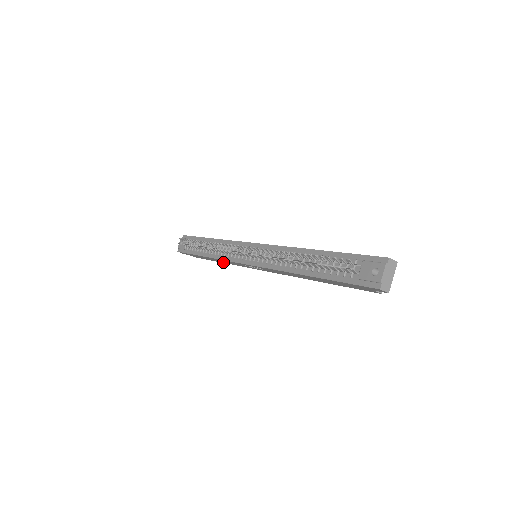
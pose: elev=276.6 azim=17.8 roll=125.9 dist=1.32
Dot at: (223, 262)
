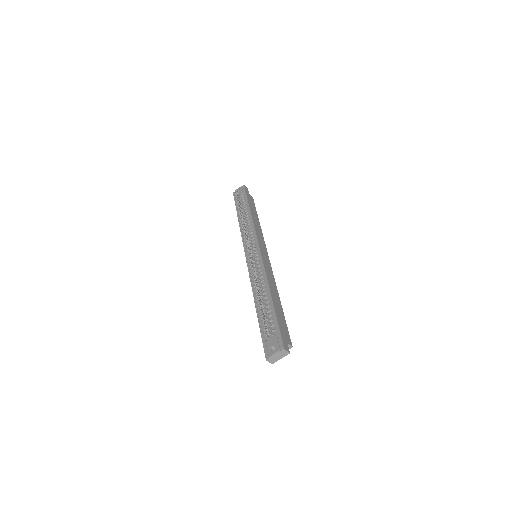
Dot at: occluded
